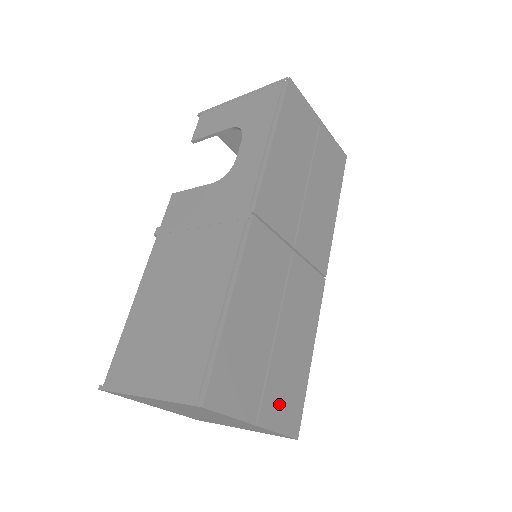
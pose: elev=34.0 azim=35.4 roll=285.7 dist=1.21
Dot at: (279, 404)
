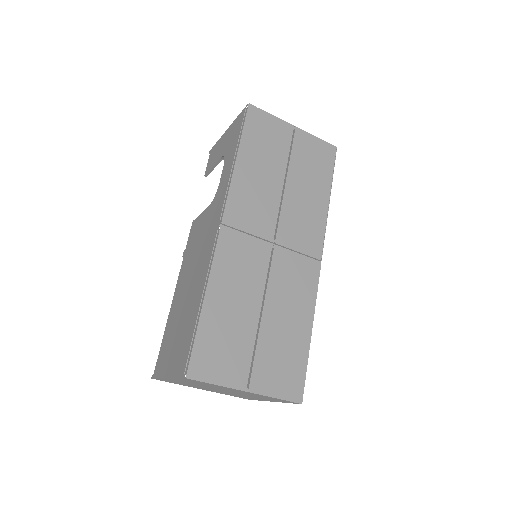
Dot at: (273, 374)
